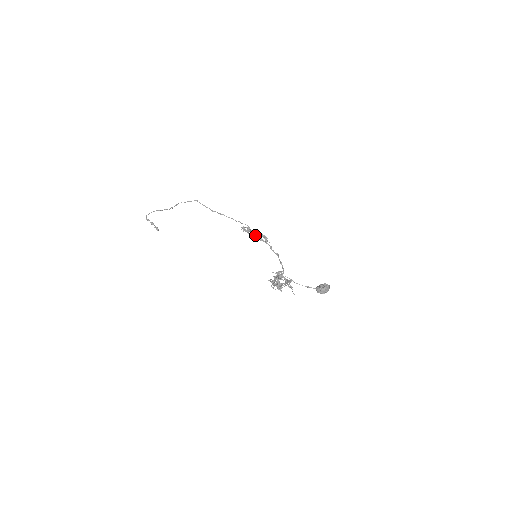
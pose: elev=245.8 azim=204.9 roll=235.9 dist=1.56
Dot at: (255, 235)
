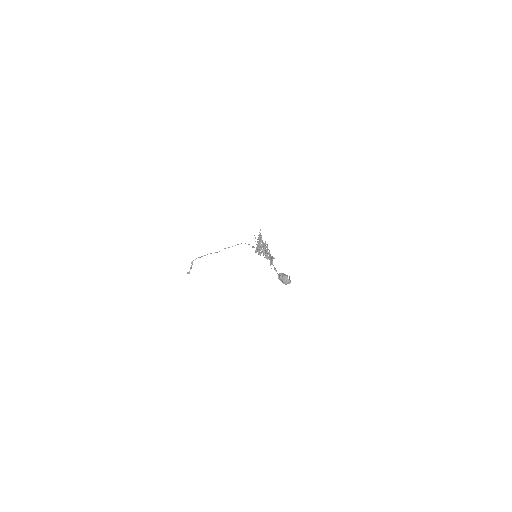
Dot at: occluded
